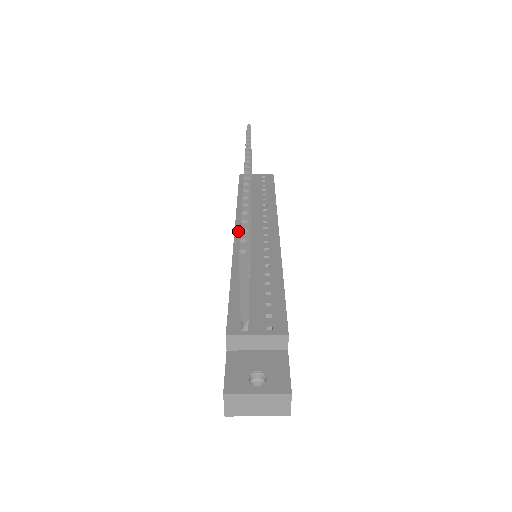
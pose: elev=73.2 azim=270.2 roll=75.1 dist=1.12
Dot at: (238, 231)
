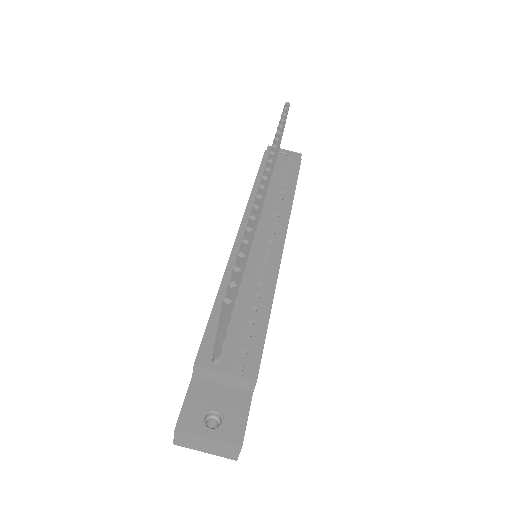
Dot at: (243, 229)
